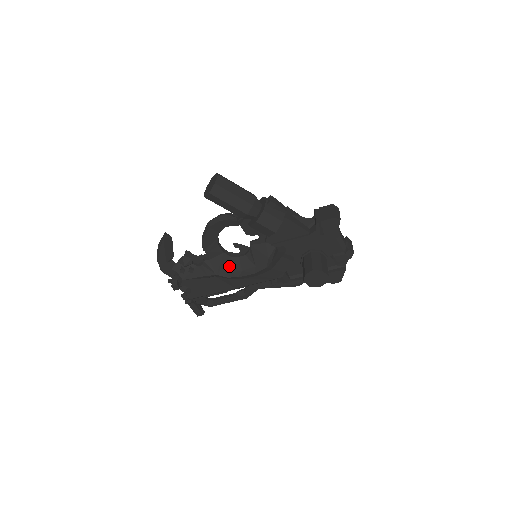
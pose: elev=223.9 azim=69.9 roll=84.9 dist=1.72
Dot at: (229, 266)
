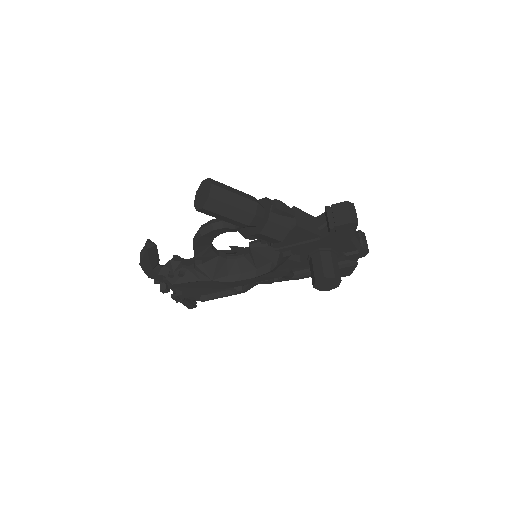
Dot at: (226, 269)
